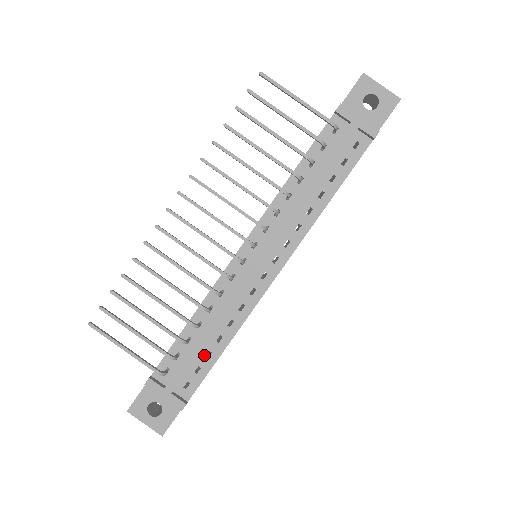
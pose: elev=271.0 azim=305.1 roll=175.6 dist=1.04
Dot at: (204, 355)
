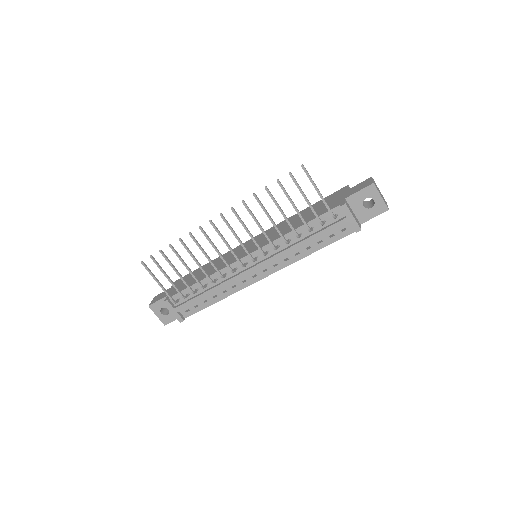
Dot at: (203, 301)
